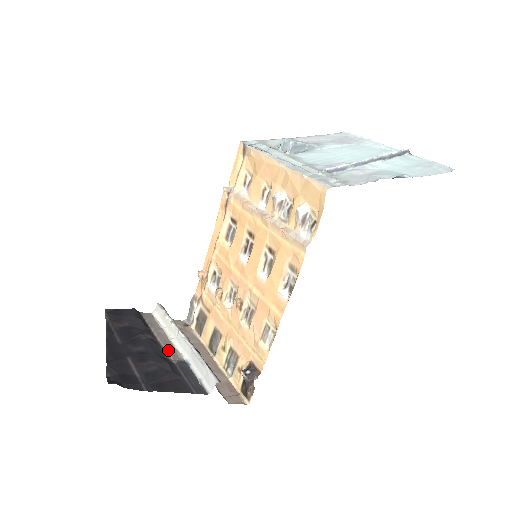
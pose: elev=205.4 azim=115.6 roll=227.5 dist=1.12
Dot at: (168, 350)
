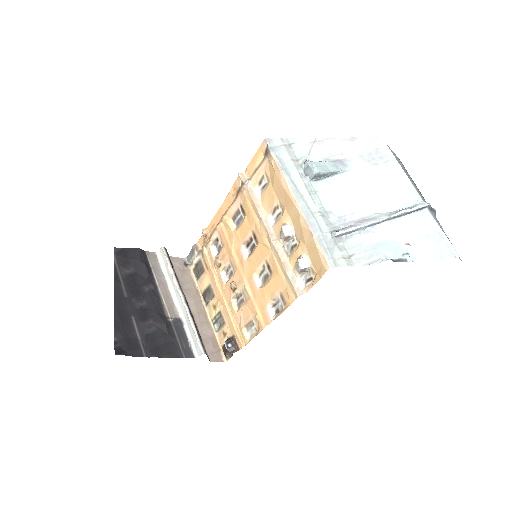
Dot at: (167, 304)
